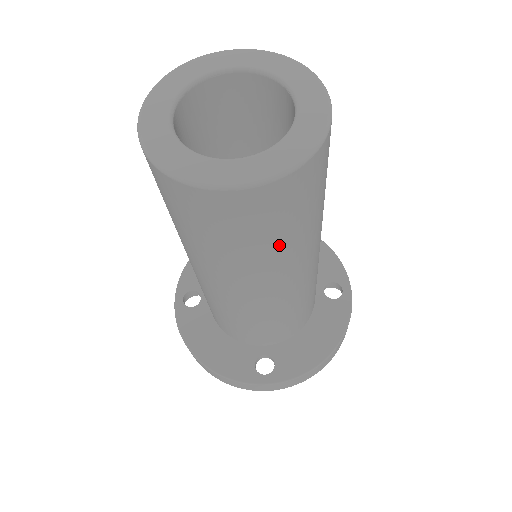
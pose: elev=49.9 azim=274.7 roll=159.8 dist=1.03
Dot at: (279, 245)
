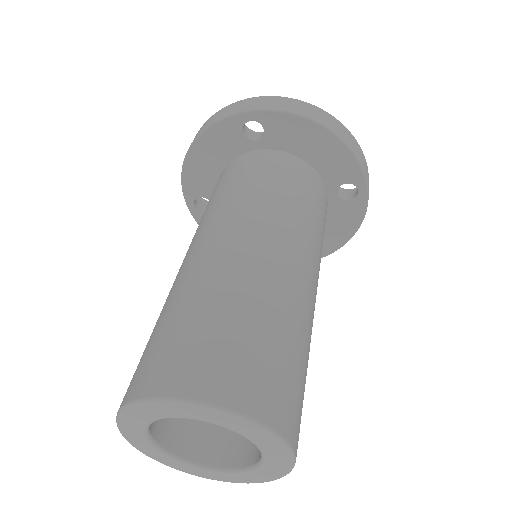
Dot at: occluded
